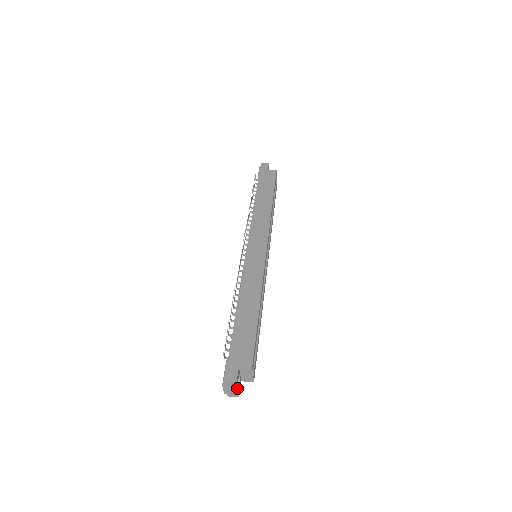
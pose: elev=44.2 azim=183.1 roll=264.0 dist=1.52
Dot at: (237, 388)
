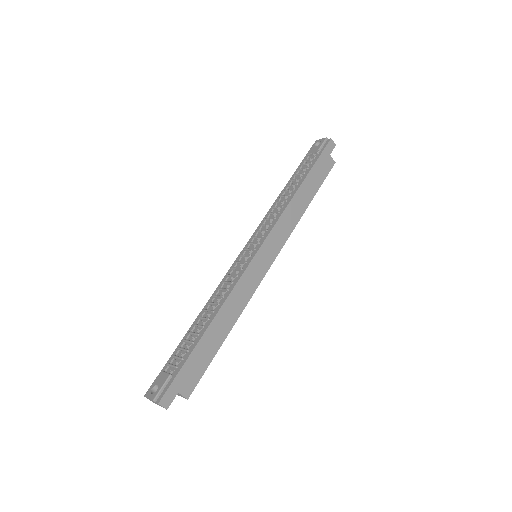
Dot at: (161, 406)
